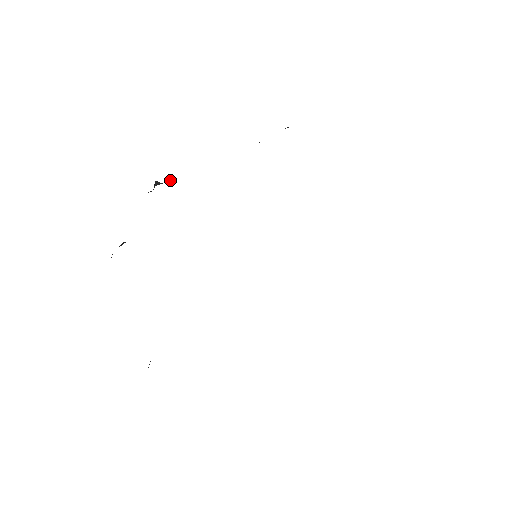
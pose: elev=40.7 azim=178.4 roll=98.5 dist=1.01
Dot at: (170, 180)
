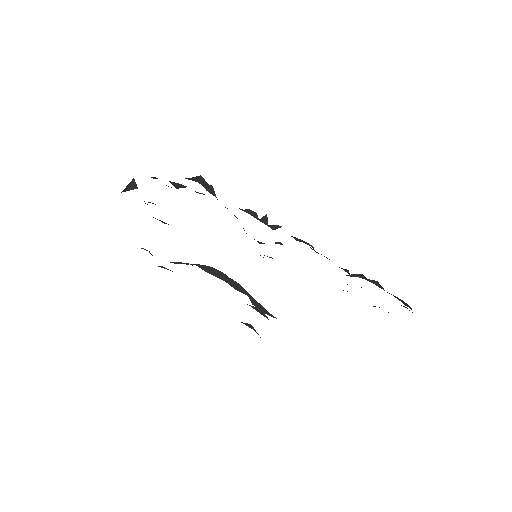
Dot at: (274, 229)
